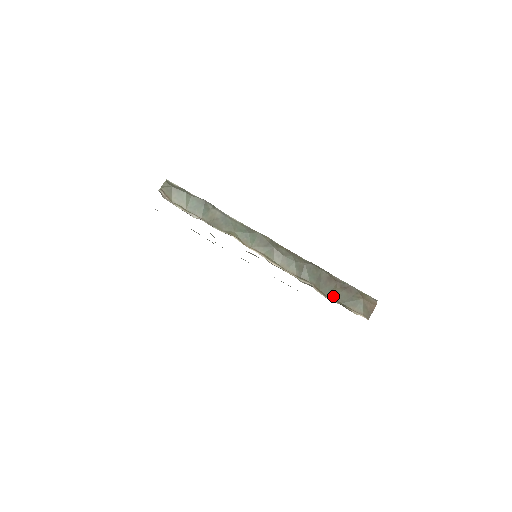
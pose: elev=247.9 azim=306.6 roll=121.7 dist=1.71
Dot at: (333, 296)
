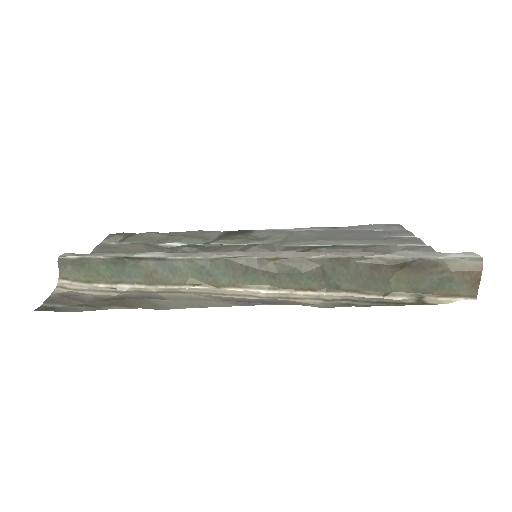
Dot at: (395, 289)
